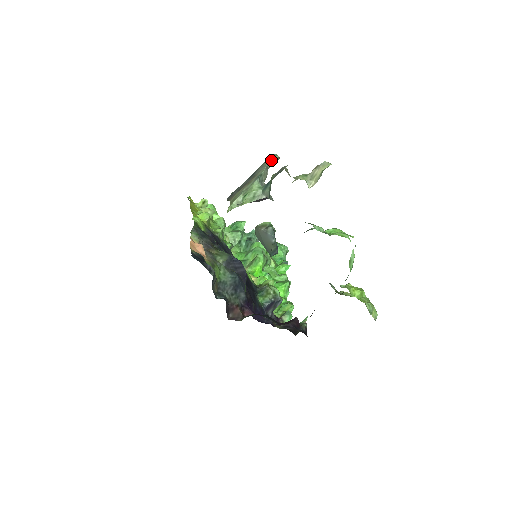
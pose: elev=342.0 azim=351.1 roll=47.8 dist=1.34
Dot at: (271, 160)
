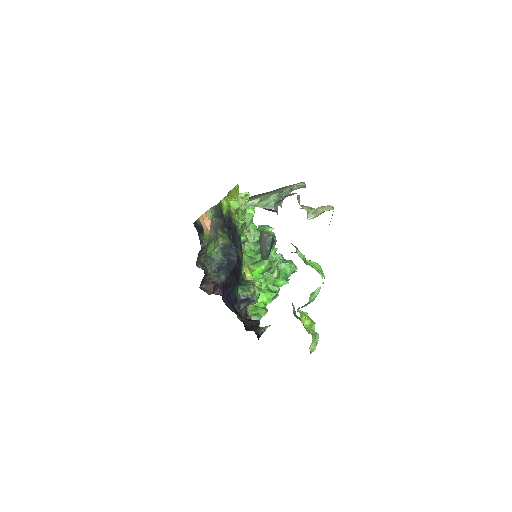
Dot at: (298, 185)
